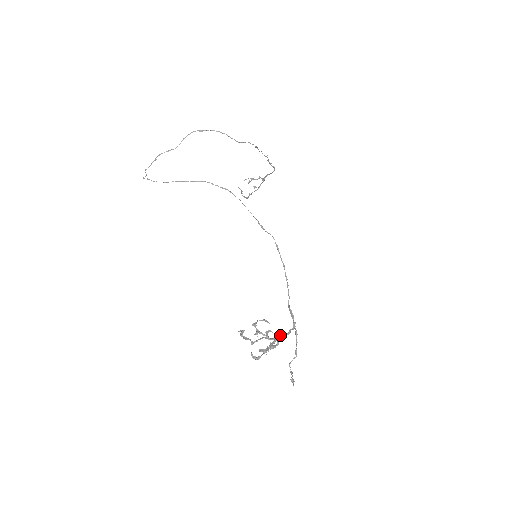
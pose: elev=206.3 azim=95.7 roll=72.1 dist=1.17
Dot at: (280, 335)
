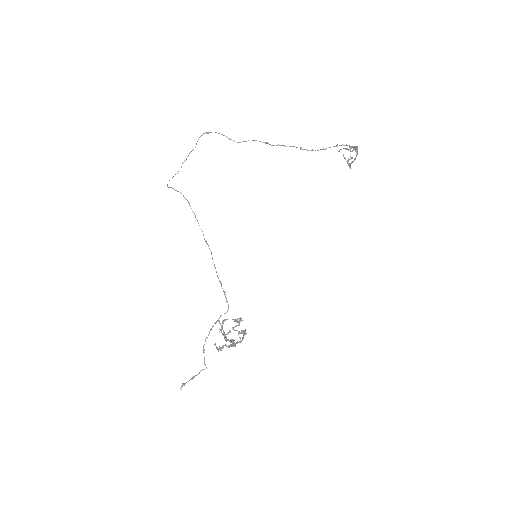
Dot at: (232, 339)
